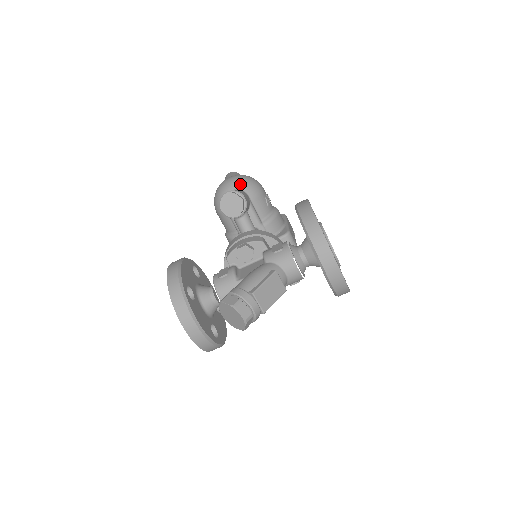
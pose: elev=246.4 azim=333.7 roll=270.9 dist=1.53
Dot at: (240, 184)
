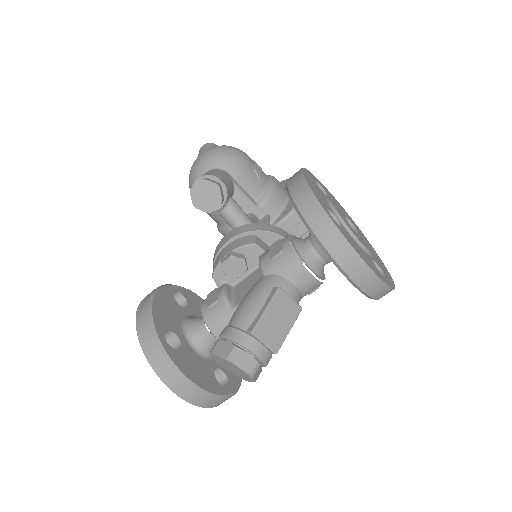
Dot at: (215, 161)
